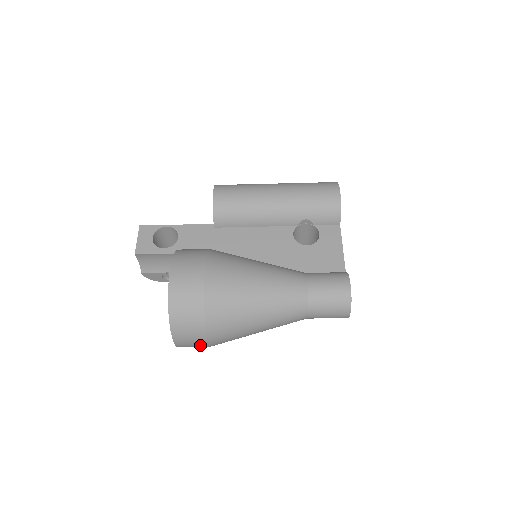
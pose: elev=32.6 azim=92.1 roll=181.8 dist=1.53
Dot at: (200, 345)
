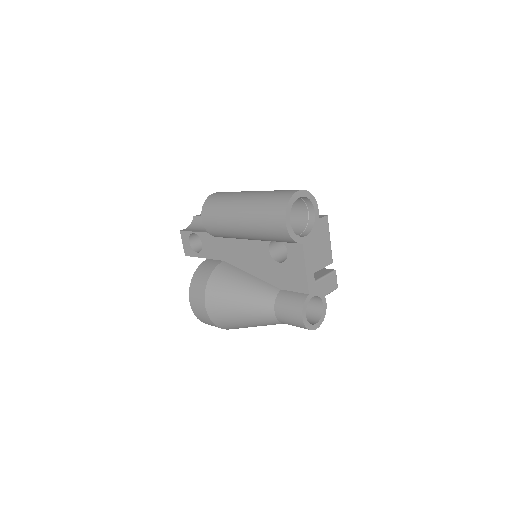
Dot at: occluded
